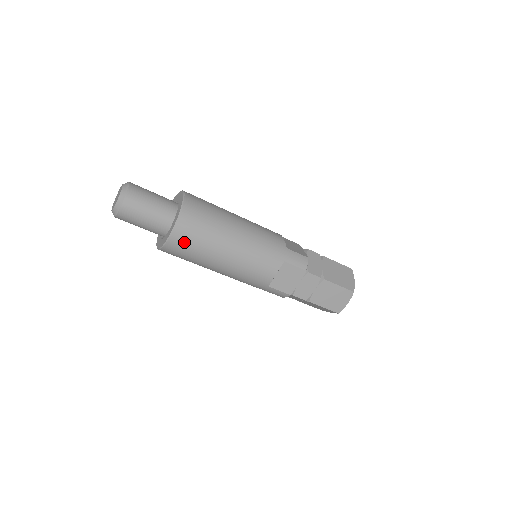
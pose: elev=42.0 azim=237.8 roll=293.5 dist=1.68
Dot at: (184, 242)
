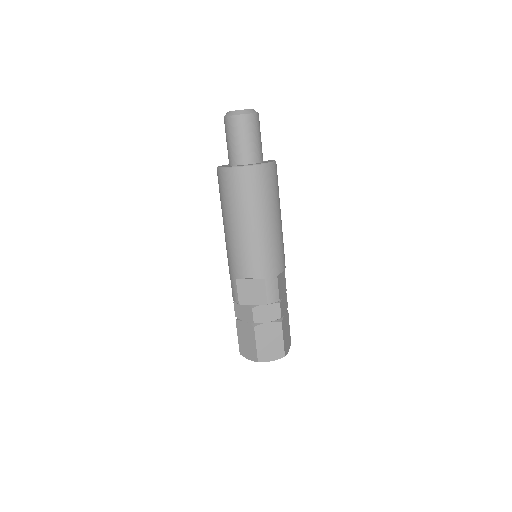
Dot at: (275, 176)
